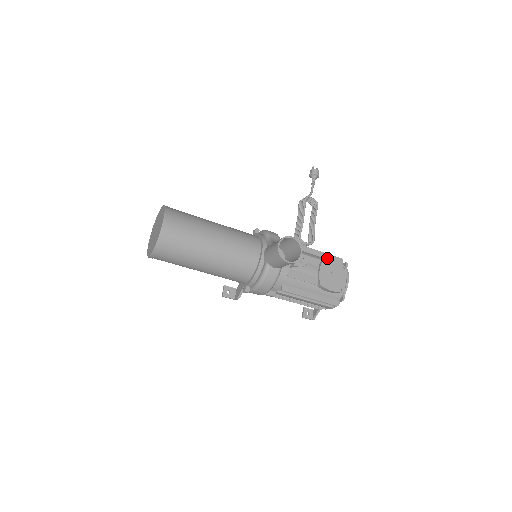
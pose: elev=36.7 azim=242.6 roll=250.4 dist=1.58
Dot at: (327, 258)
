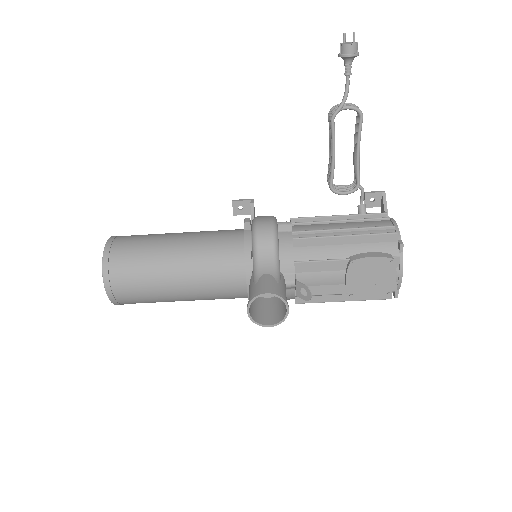
Dot at: (366, 241)
